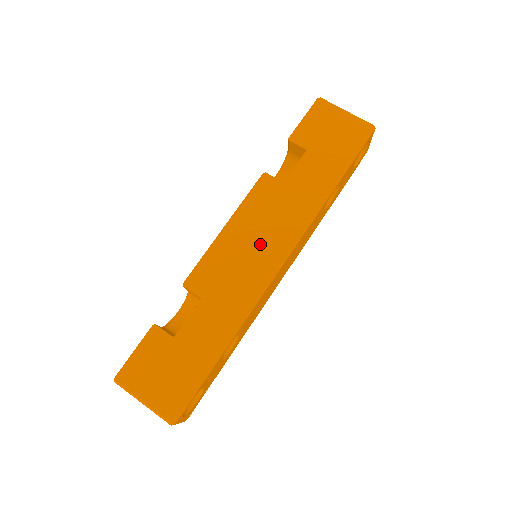
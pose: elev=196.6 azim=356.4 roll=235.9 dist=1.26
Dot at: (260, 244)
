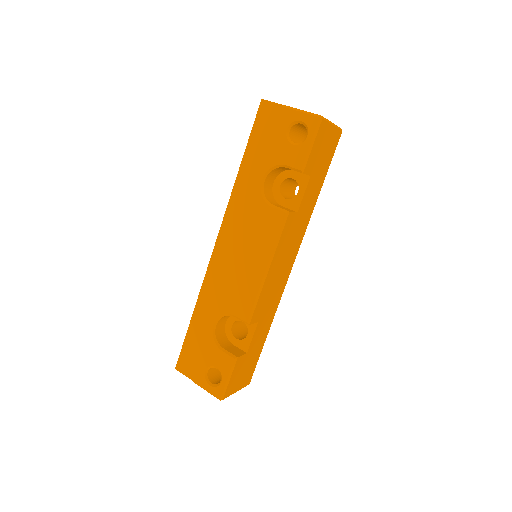
Dot at: (285, 265)
